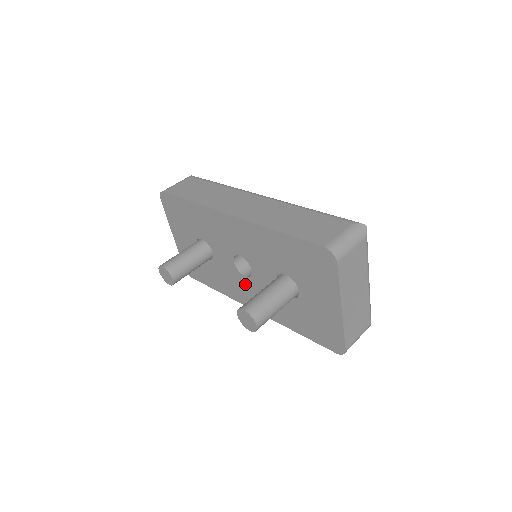
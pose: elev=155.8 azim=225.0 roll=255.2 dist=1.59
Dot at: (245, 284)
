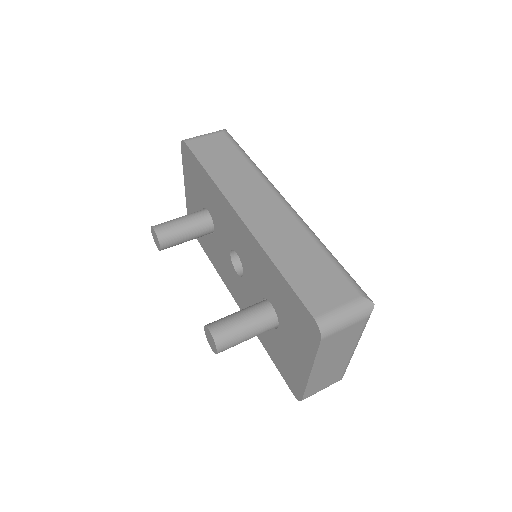
Dot at: (235, 278)
